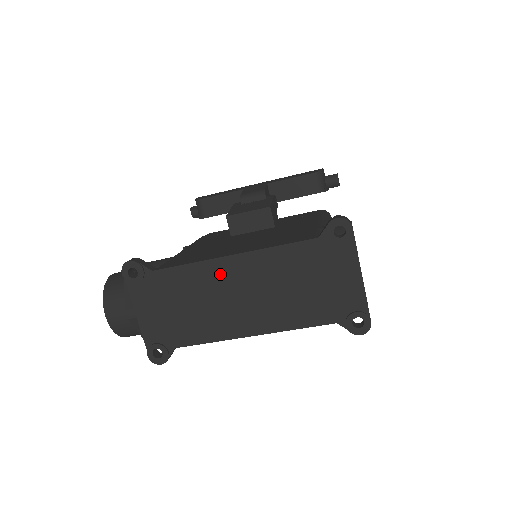
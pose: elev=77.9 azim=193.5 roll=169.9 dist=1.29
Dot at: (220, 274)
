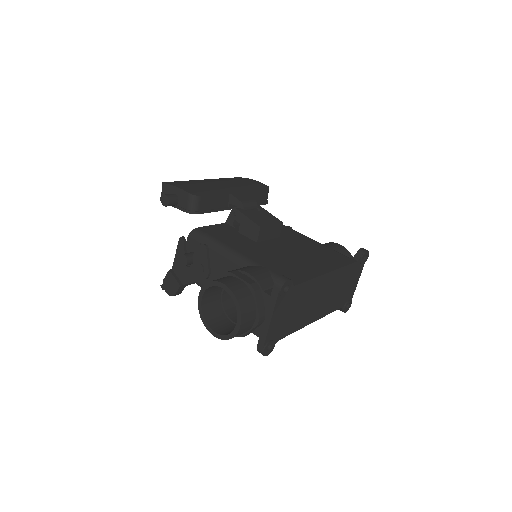
Dot at: (320, 285)
